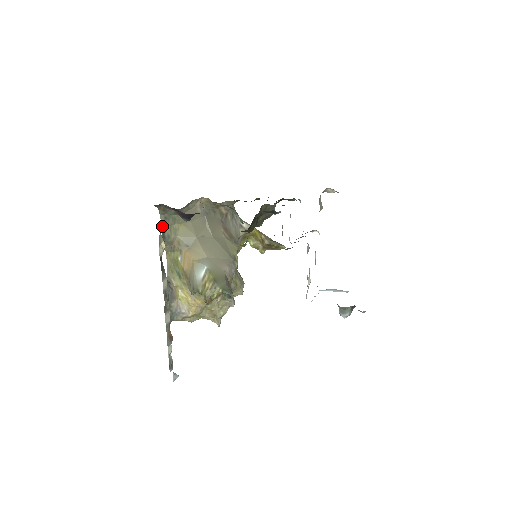
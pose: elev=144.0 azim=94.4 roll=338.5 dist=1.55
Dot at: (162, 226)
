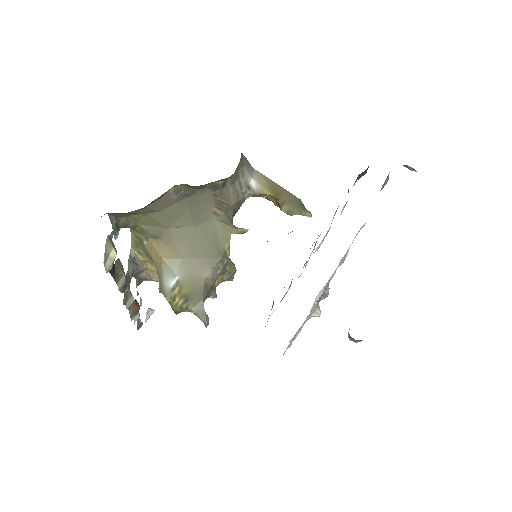
Dot at: (112, 219)
